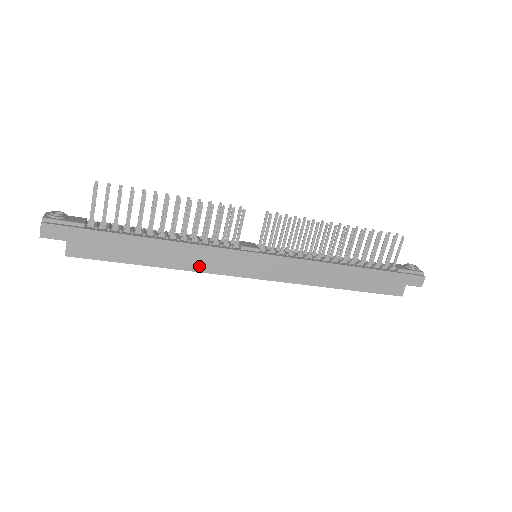
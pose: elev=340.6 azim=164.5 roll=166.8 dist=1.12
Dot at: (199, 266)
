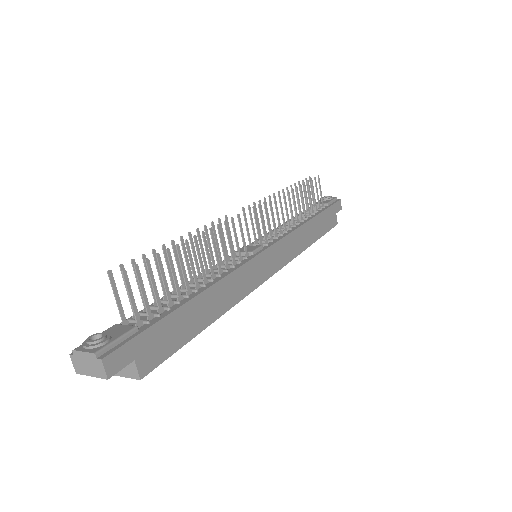
Dot at: (239, 294)
